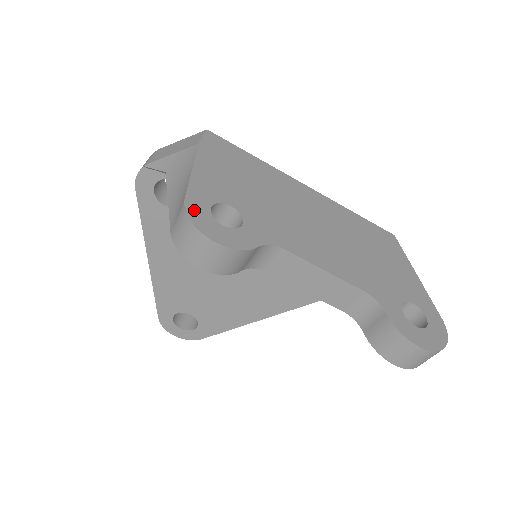
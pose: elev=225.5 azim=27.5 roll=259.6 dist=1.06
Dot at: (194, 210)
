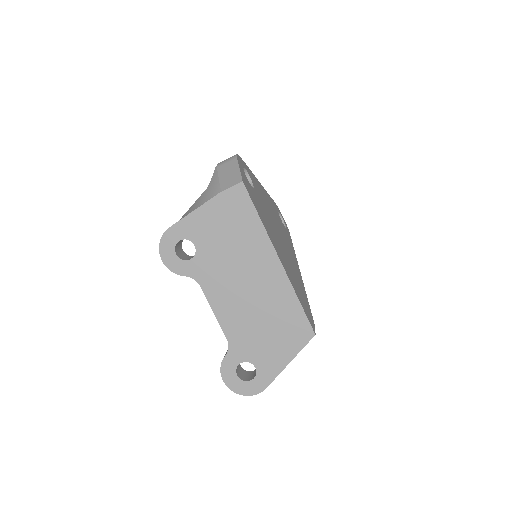
Dot at: (168, 237)
